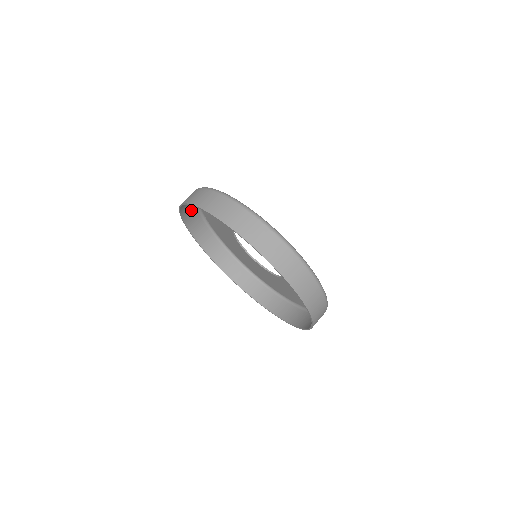
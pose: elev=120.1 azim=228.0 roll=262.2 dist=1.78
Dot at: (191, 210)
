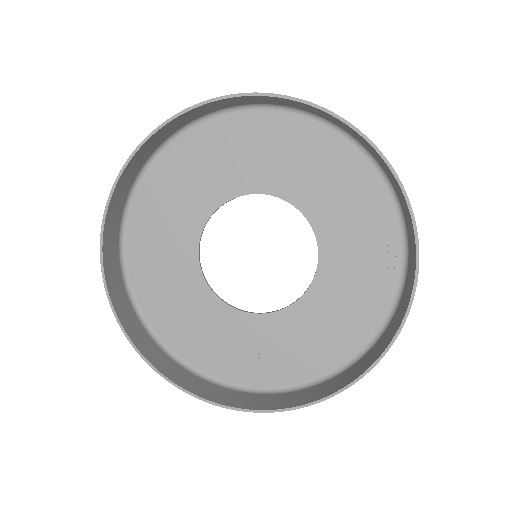
Dot at: (113, 247)
